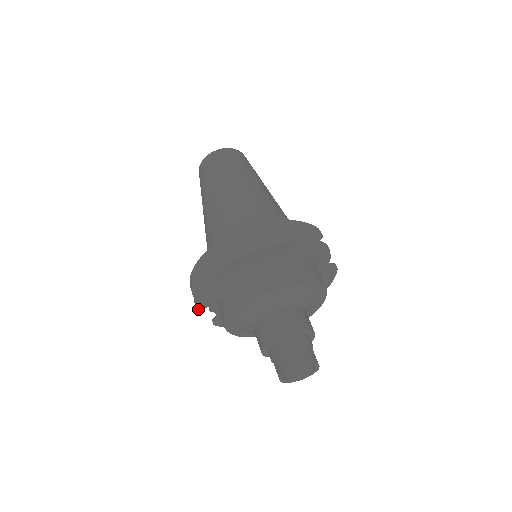
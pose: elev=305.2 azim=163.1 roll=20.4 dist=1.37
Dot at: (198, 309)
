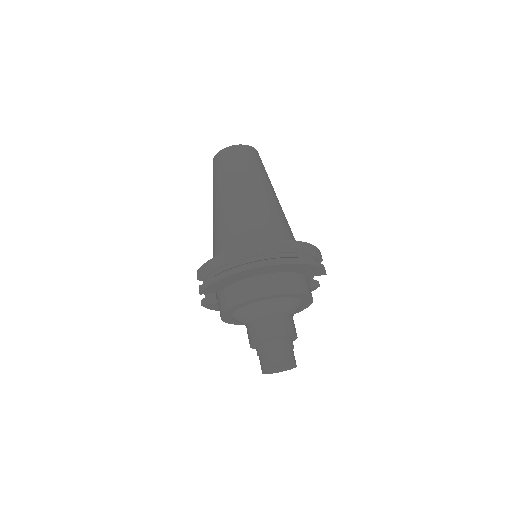
Dot at: (202, 293)
